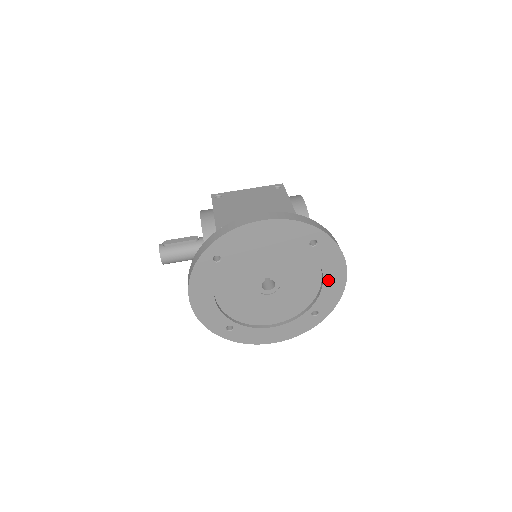
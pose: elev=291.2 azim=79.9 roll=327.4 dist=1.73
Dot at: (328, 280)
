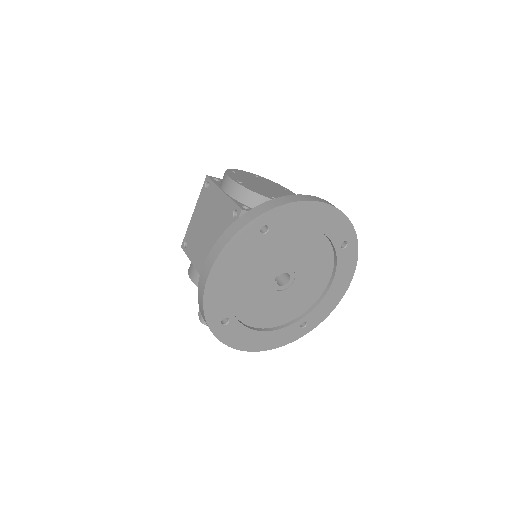
Dot at: (316, 224)
